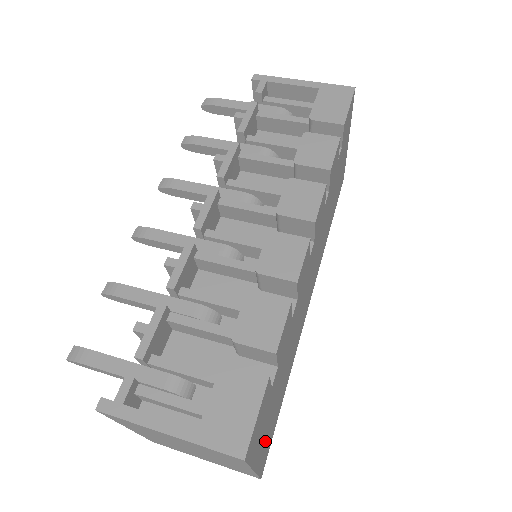
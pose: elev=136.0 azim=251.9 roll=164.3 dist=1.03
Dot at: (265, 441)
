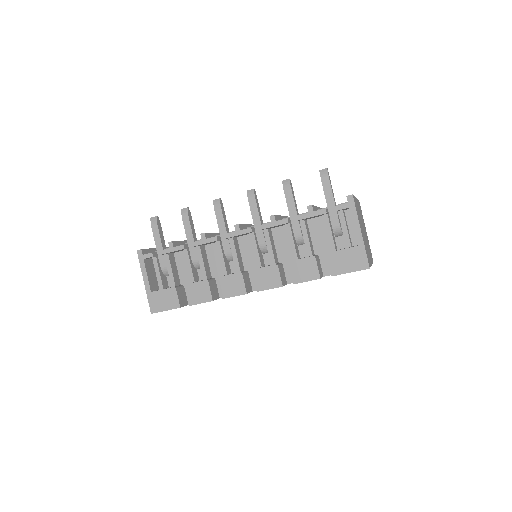
Dot at: occluded
